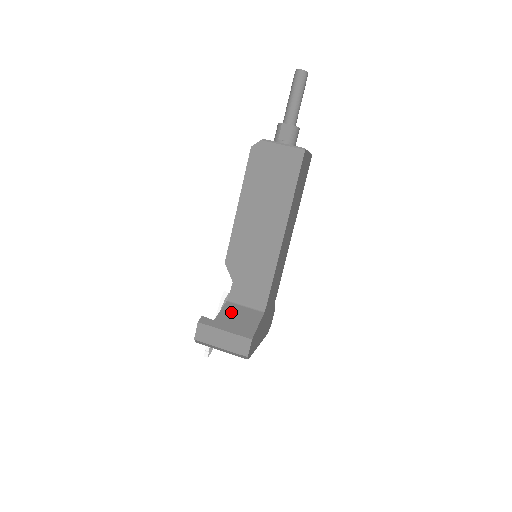
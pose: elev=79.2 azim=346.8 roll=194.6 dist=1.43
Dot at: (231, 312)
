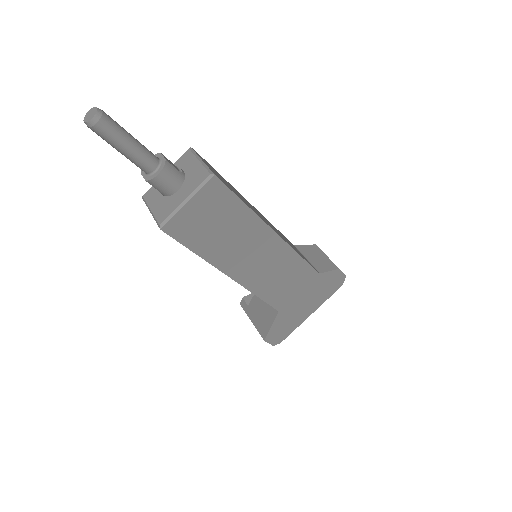
Dot at: (258, 301)
